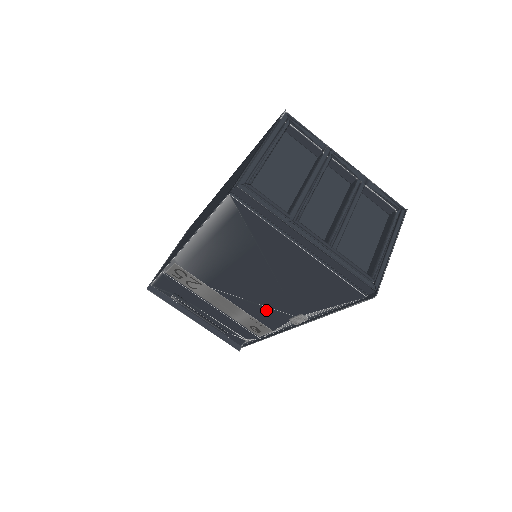
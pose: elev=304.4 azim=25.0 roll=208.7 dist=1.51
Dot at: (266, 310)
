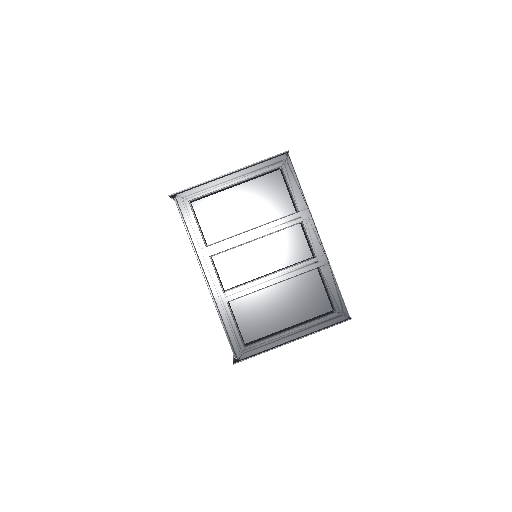
Dot at: occluded
